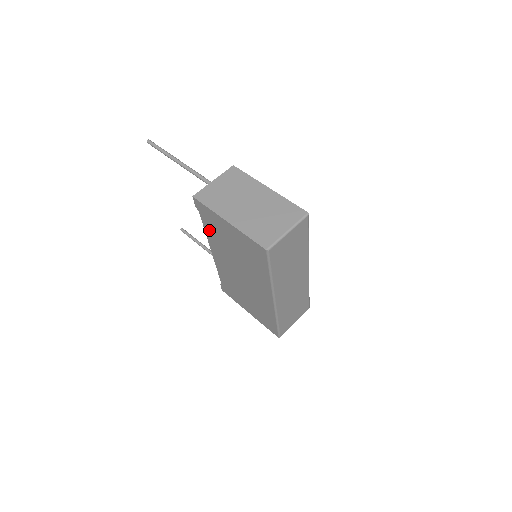
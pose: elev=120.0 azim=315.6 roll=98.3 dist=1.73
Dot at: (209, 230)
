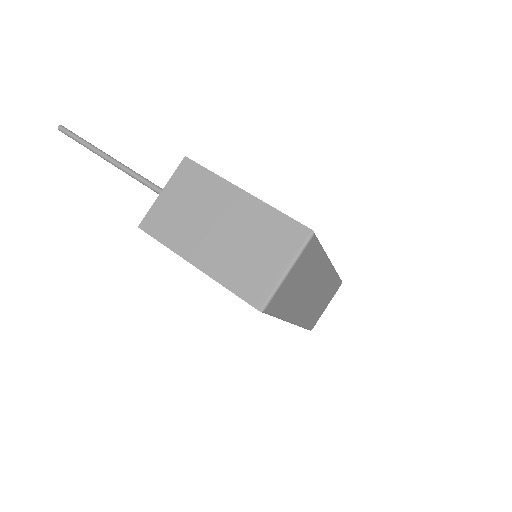
Dot at: occluded
